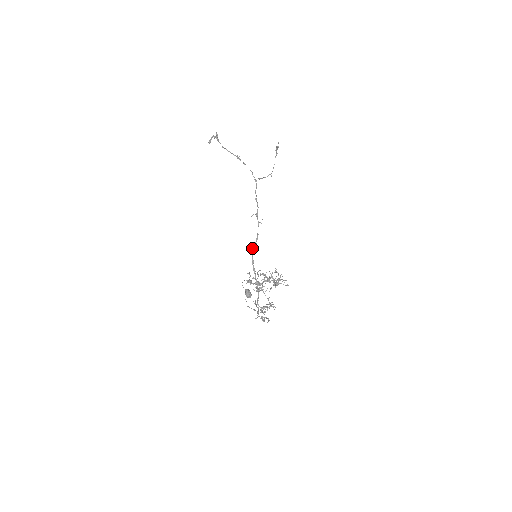
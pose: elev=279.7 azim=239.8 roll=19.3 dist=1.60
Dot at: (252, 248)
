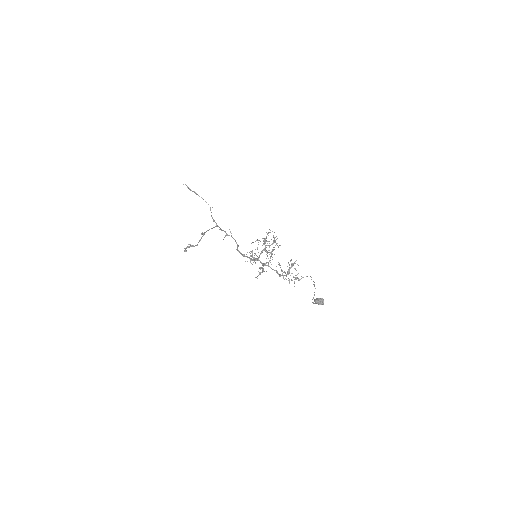
Dot at: occluded
